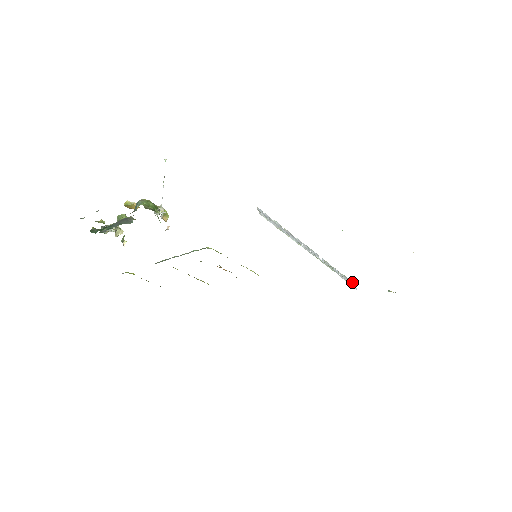
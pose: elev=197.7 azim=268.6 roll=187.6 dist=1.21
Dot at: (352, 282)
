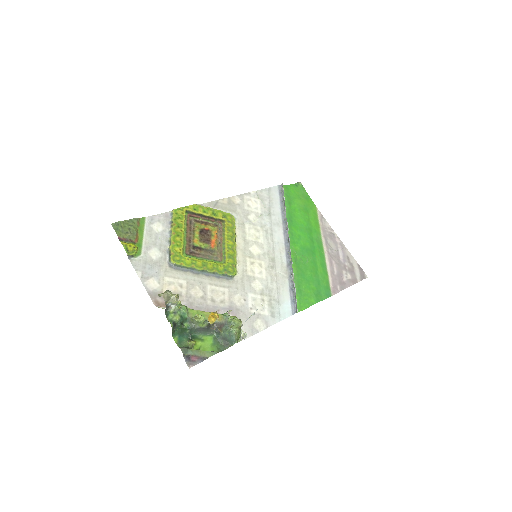
Dot at: occluded
